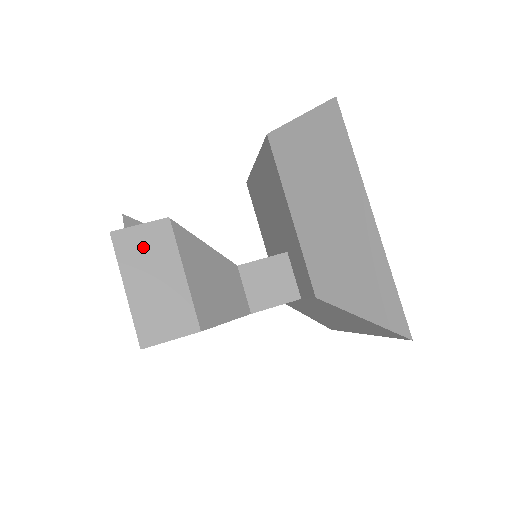
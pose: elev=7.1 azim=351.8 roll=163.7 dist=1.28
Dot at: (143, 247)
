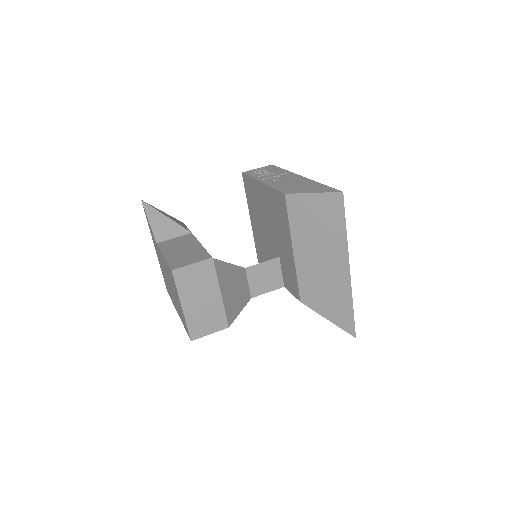
Dot at: (194, 279)
